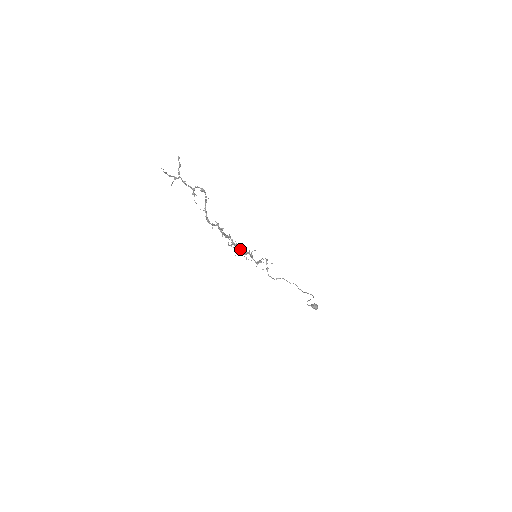
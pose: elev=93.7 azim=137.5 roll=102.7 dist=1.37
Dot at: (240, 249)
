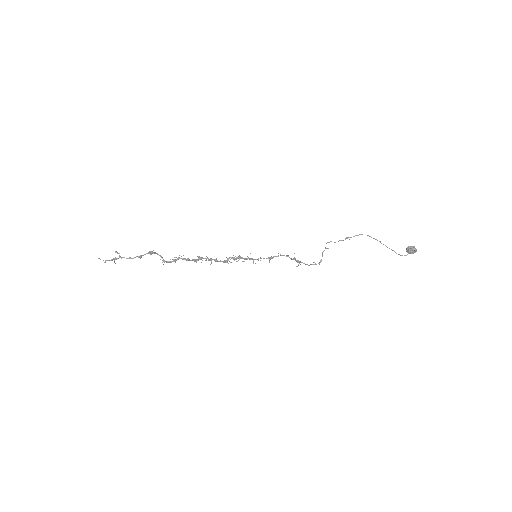
Dot at: (226, 260)
